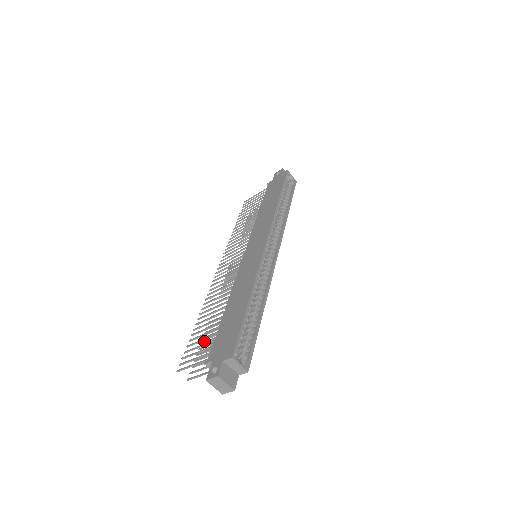
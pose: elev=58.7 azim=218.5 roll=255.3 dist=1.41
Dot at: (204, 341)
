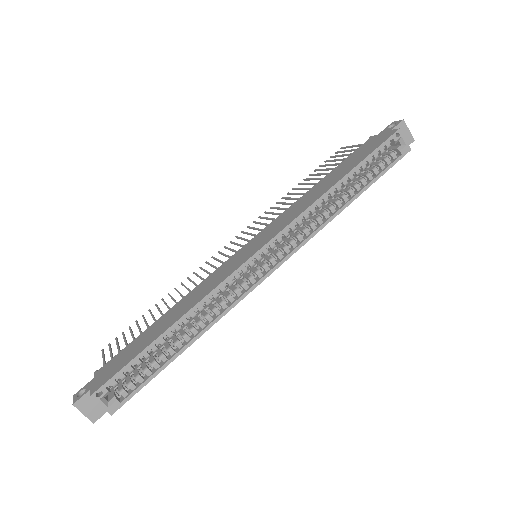
Dot at: occluded
